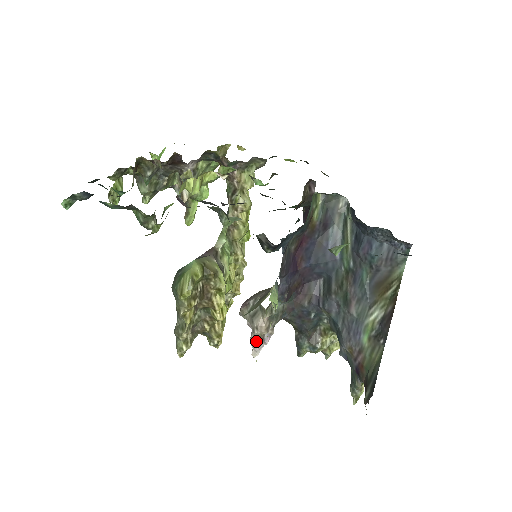
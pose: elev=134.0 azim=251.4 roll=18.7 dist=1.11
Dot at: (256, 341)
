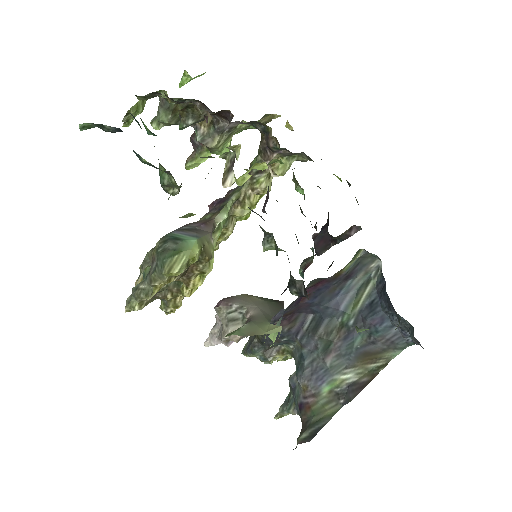
Dot at: (218, 338)
